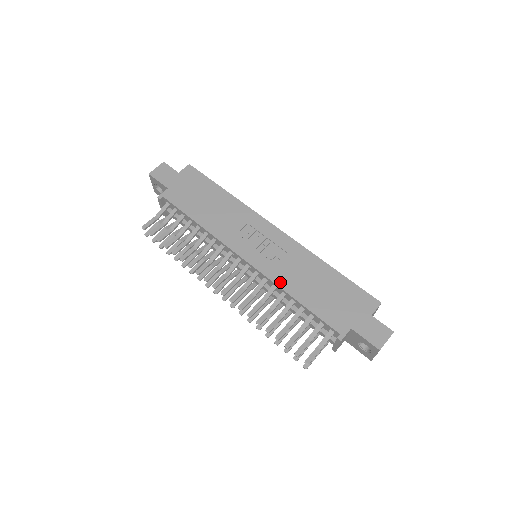
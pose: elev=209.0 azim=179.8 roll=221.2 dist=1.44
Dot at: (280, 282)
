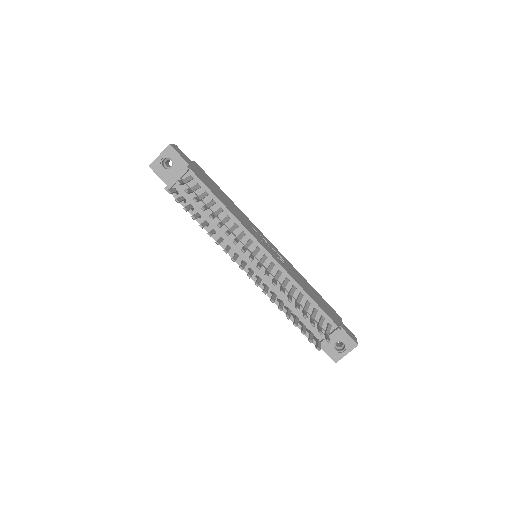
Dot at: (293, 277)
